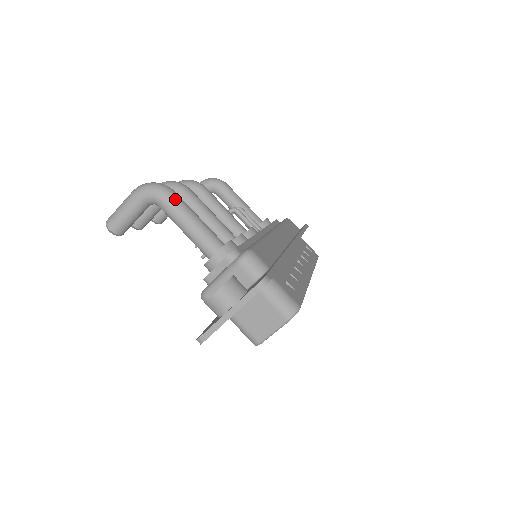
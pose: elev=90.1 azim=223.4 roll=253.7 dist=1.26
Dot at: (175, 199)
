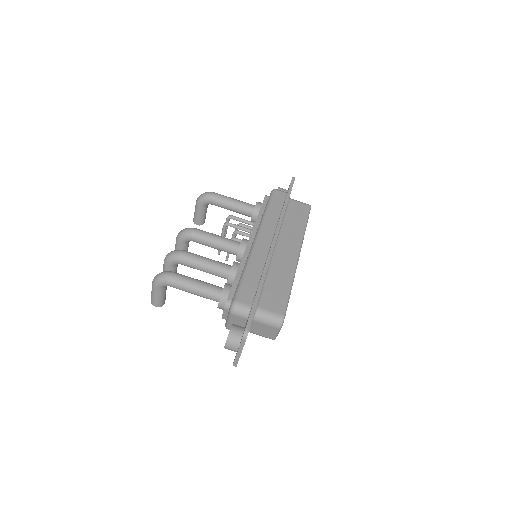
Dot at: (177, 281)
